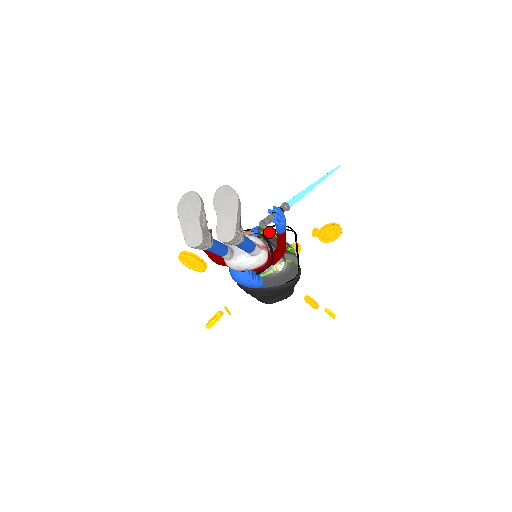
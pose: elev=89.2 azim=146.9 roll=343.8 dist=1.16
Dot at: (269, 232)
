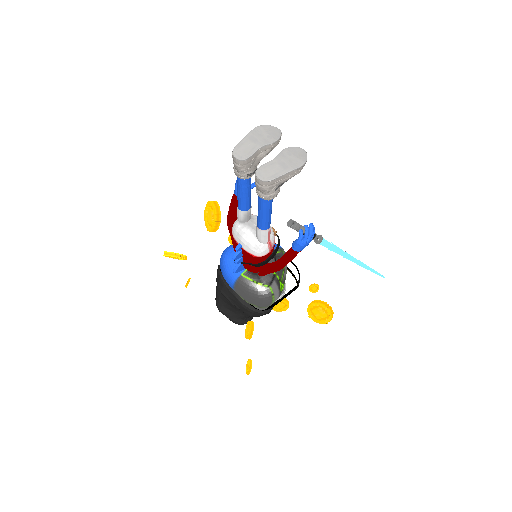
Dot at: occluded
